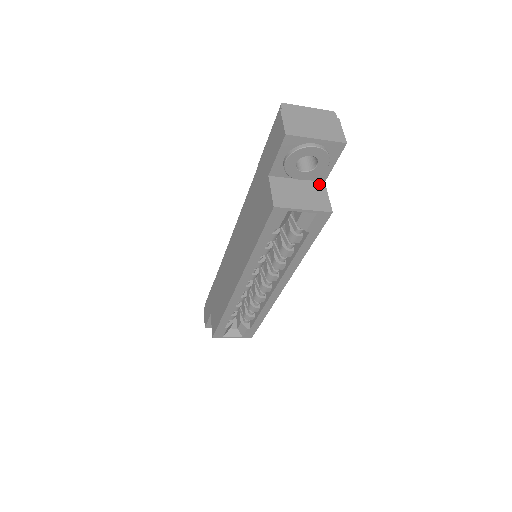
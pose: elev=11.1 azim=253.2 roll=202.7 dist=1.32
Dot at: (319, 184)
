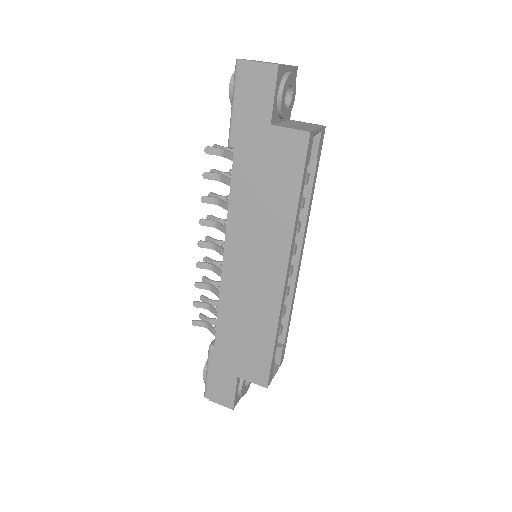
Dot at: (291, 121)
